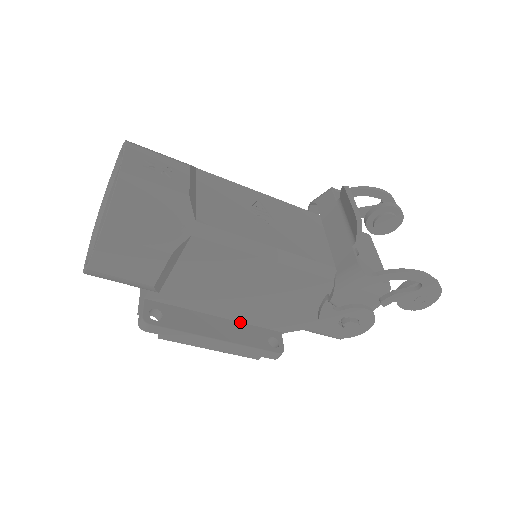
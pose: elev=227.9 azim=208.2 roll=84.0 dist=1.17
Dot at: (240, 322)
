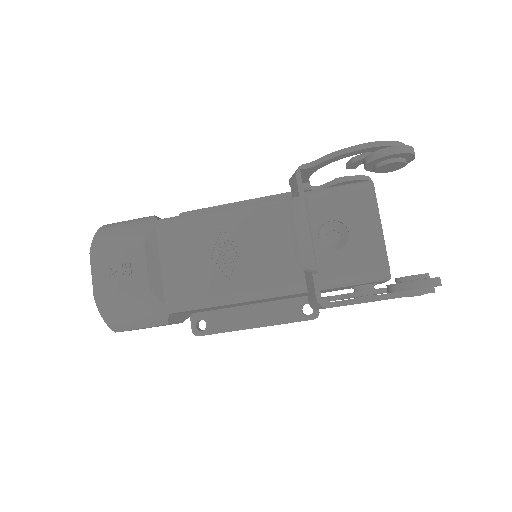
Dot at: (273, 301)
